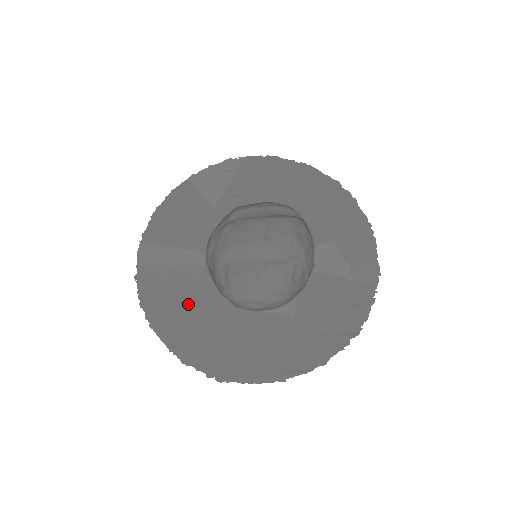
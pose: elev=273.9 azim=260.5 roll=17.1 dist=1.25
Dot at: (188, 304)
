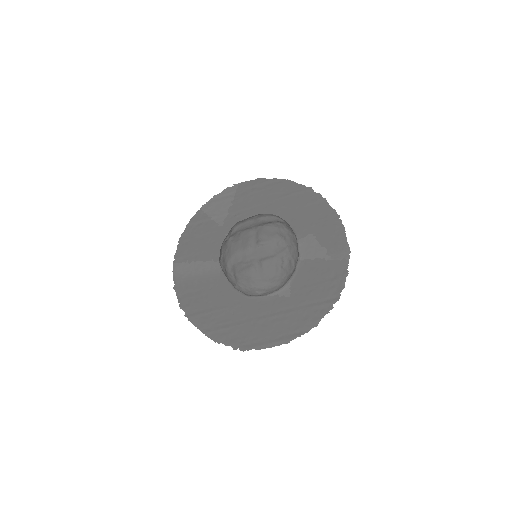
Dot at: (213, 300)
